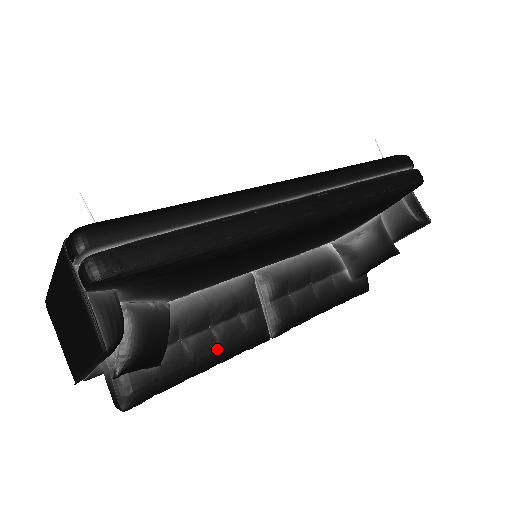
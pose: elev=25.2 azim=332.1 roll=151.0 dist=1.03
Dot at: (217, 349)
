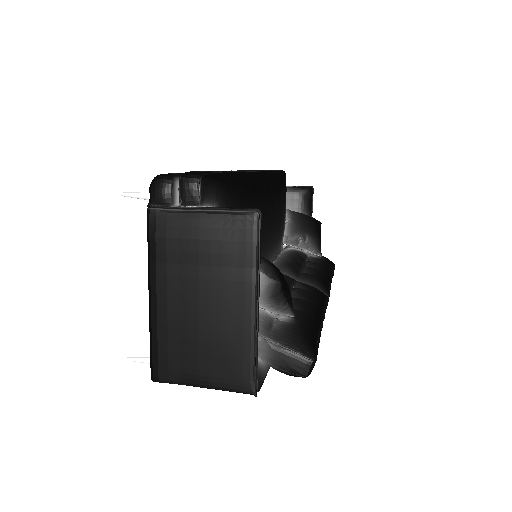
Dot at: (310, 302)
